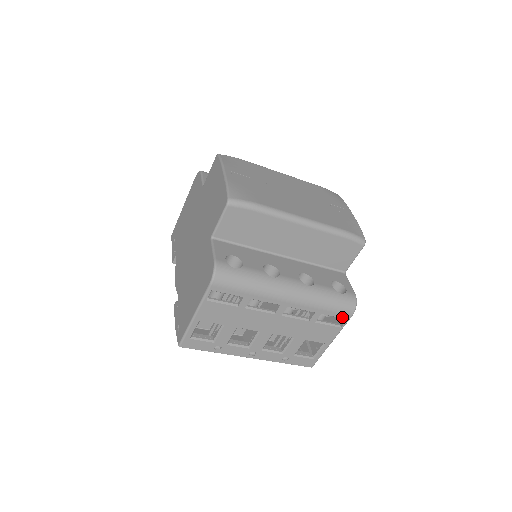
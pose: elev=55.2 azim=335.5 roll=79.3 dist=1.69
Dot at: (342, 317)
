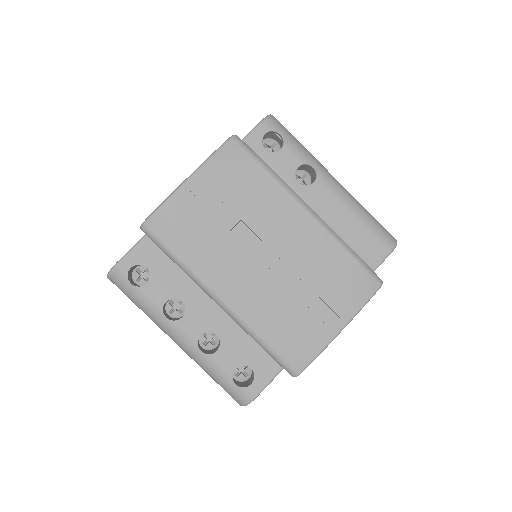
Dot at: occluded
